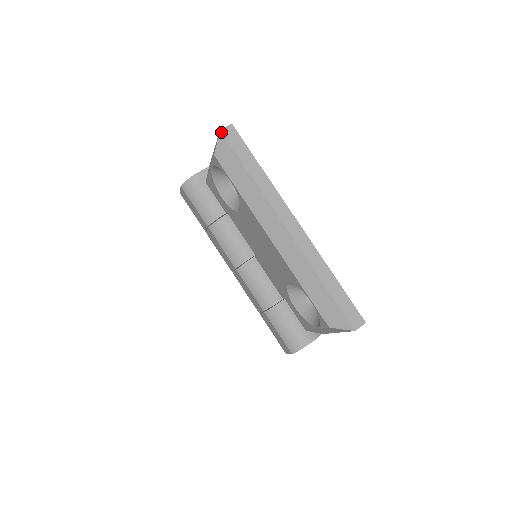
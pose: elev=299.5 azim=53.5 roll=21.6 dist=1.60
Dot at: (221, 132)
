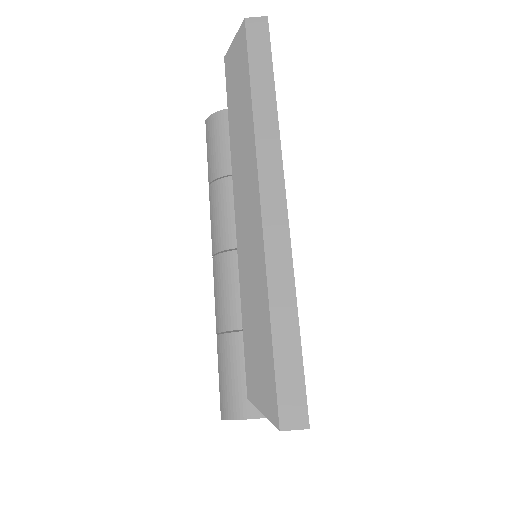
Dot at: (244, 21)
